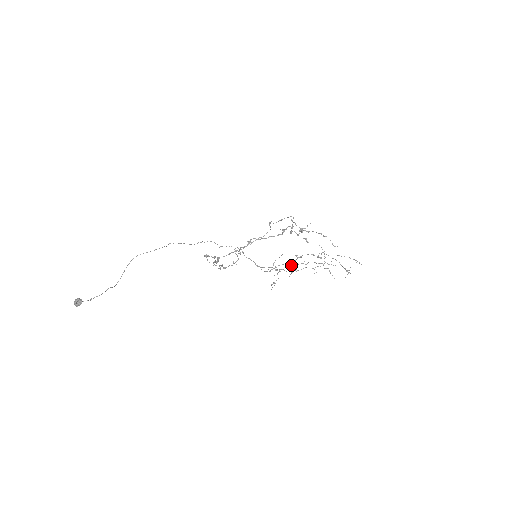
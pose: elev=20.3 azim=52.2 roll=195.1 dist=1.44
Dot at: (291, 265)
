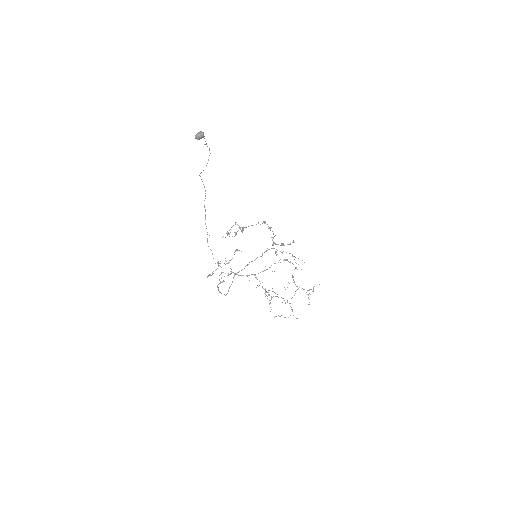
Dot at: occluded
